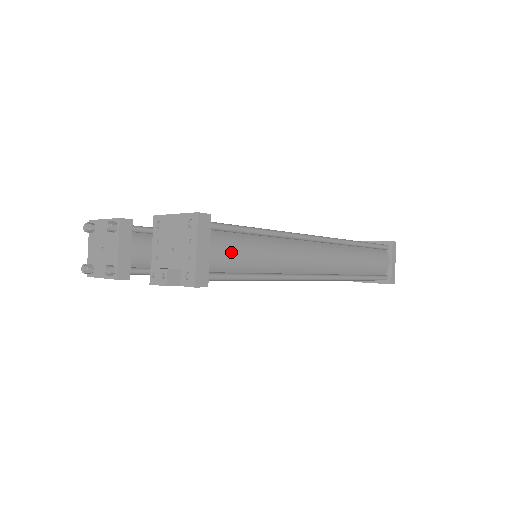
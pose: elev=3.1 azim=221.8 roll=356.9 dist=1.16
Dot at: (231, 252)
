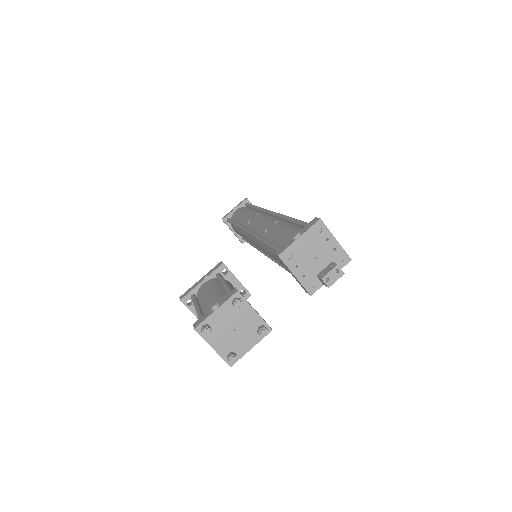
Dot at: occluded
